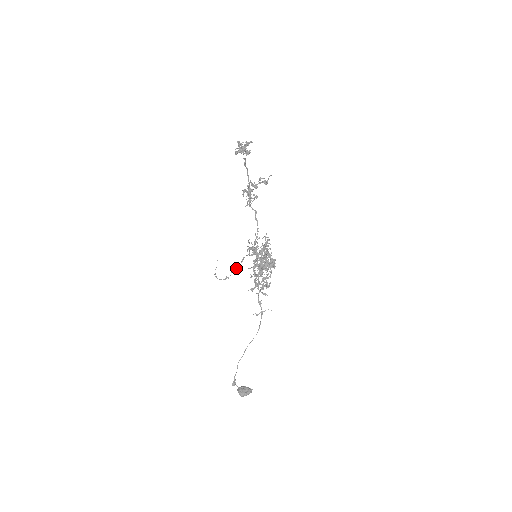
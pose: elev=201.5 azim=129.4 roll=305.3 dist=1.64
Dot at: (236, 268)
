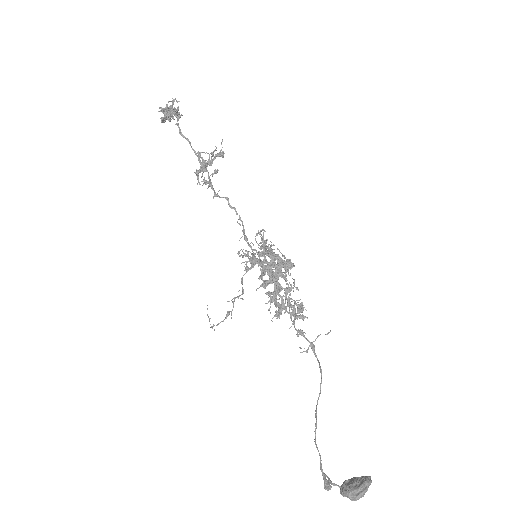
Dot at: occluded
